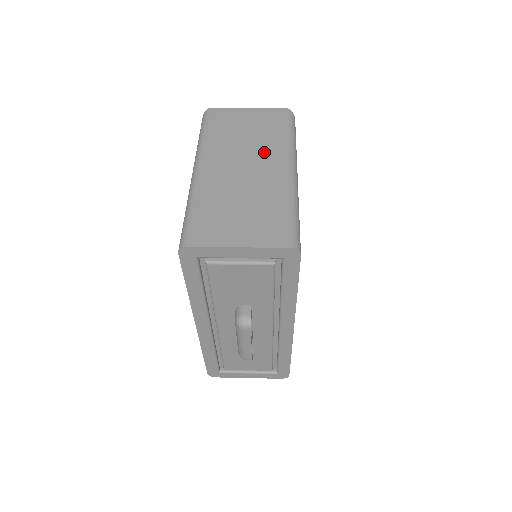
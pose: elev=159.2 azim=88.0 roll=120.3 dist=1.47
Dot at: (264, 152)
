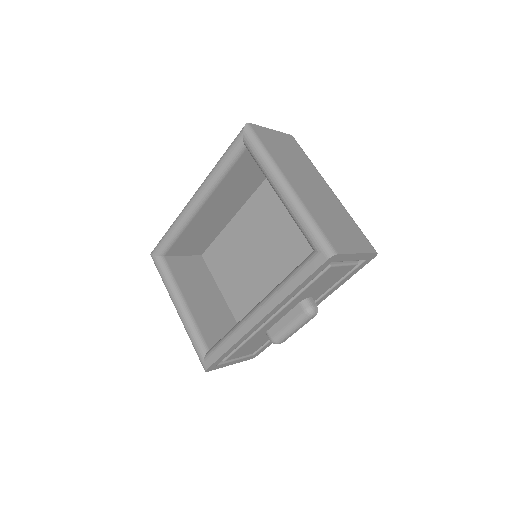
Dot at: (311, 174)
